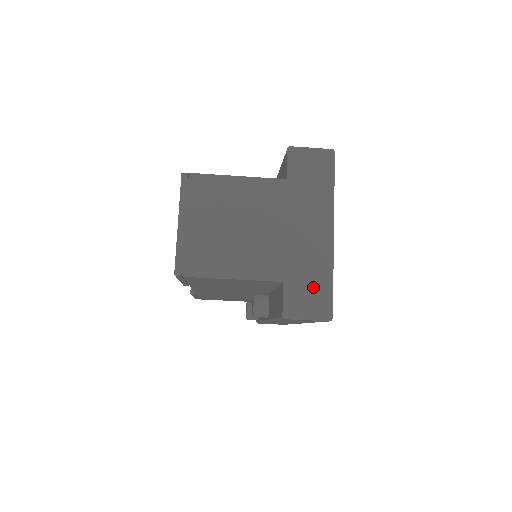
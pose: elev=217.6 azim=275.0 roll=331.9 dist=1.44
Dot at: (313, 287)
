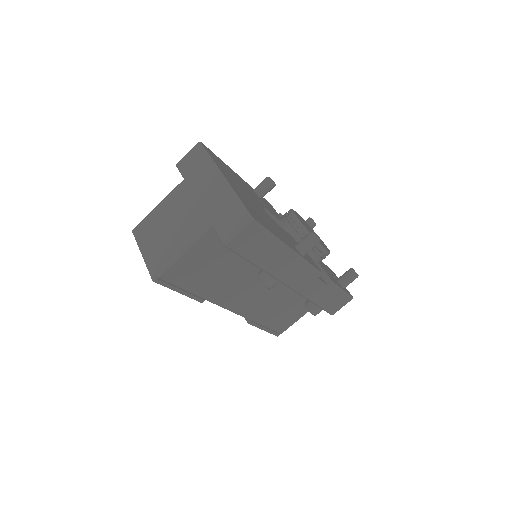
Dot at: (229, 213)
